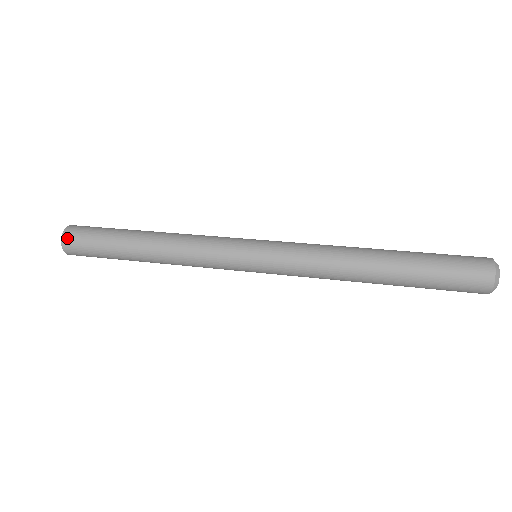
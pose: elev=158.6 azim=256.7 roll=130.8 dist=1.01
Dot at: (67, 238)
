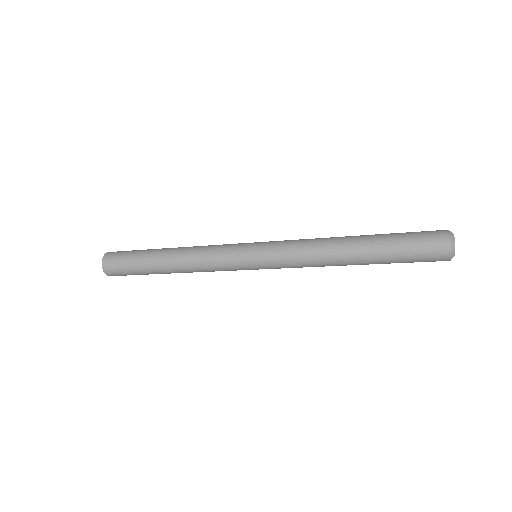
Dot at: (106, 266)
